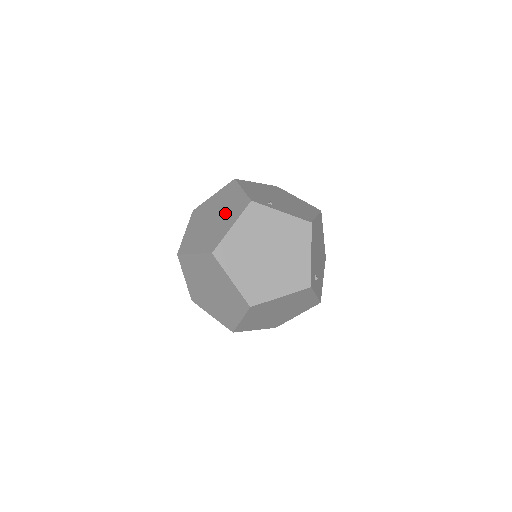
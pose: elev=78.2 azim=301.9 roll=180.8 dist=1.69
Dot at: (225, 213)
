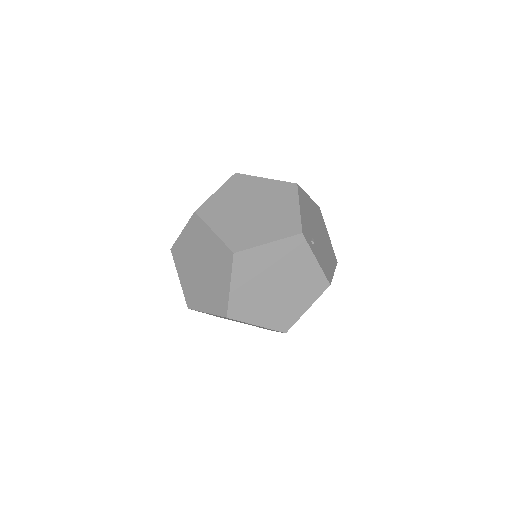
Dot at: (269, 217)
